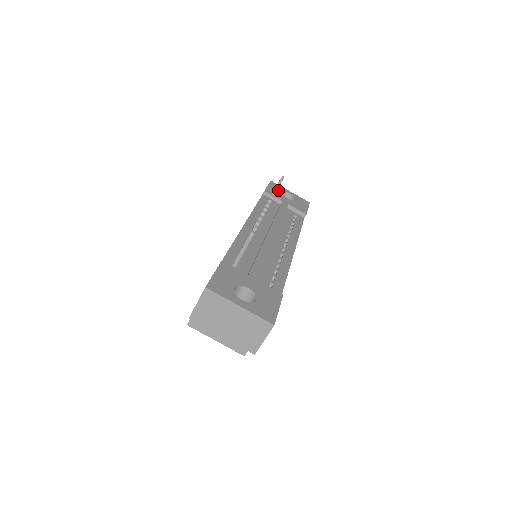
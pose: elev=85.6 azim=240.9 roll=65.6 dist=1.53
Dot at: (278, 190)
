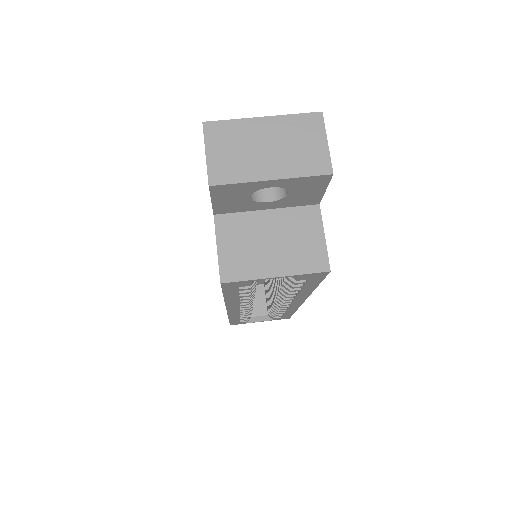
Dot at: occluded
